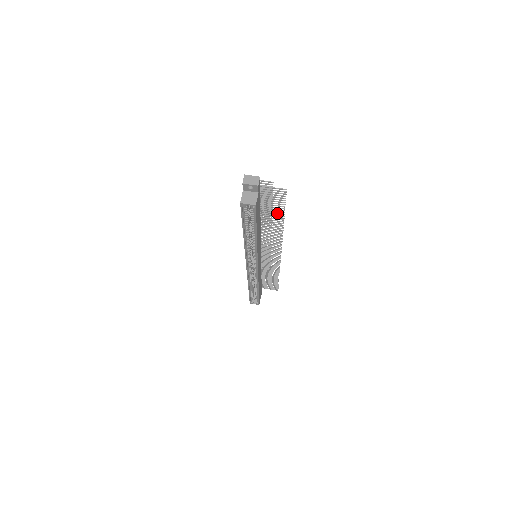
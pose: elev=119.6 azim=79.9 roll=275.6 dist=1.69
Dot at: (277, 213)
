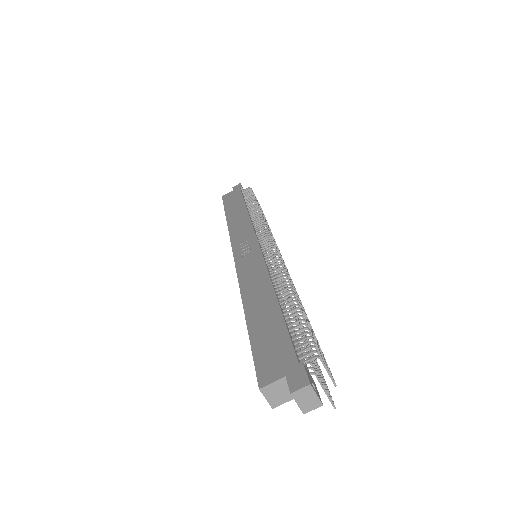
Dot at: occluded
